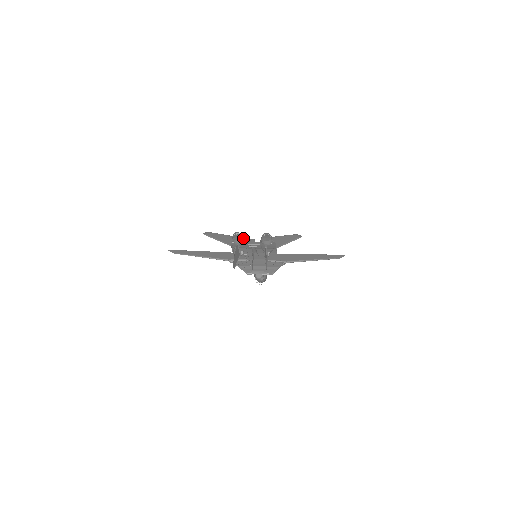
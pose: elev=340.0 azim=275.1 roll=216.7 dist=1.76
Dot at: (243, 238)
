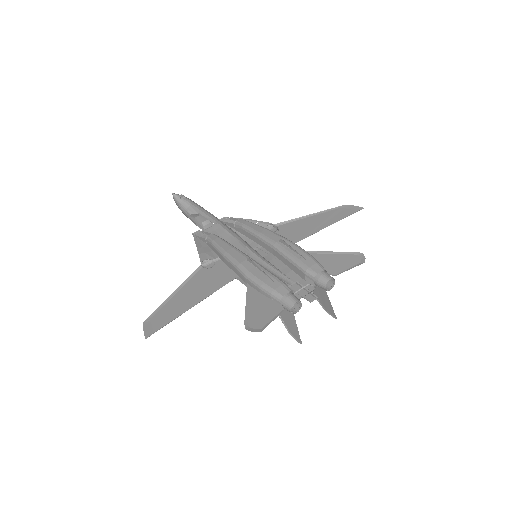
Dot at: (293, 295)
